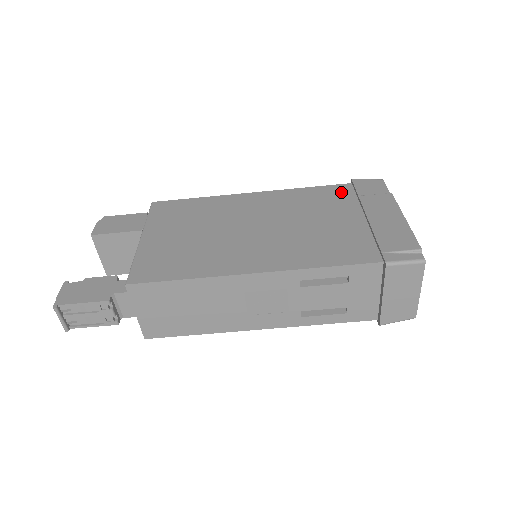
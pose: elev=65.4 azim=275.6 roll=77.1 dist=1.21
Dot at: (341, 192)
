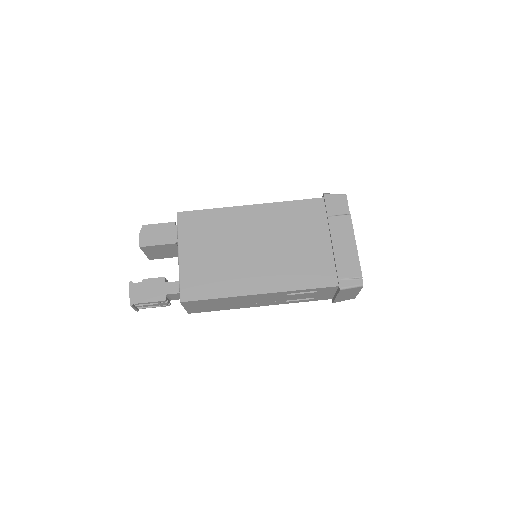
Dot at: (316, 209)
